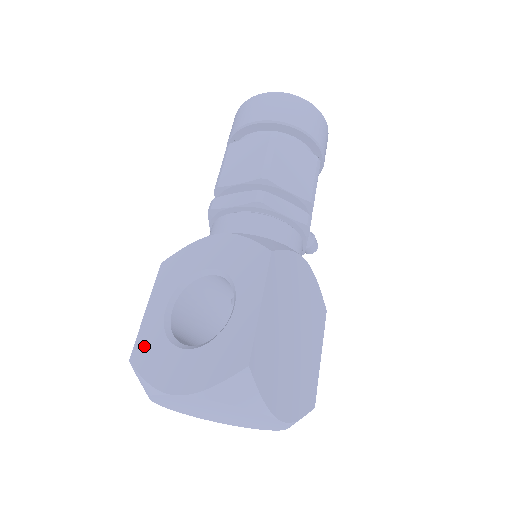
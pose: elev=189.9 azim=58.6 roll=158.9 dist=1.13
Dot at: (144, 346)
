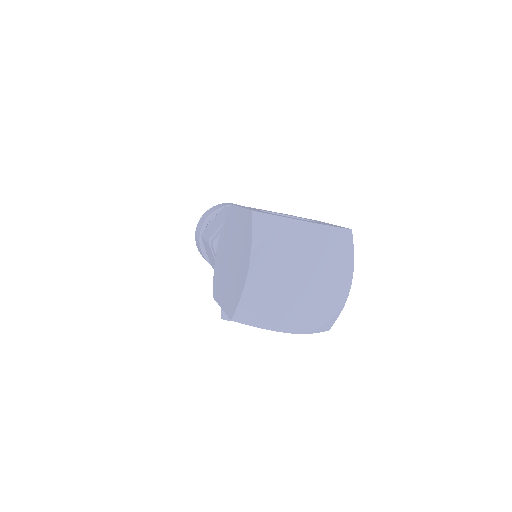
Dot at: (260, 211)
